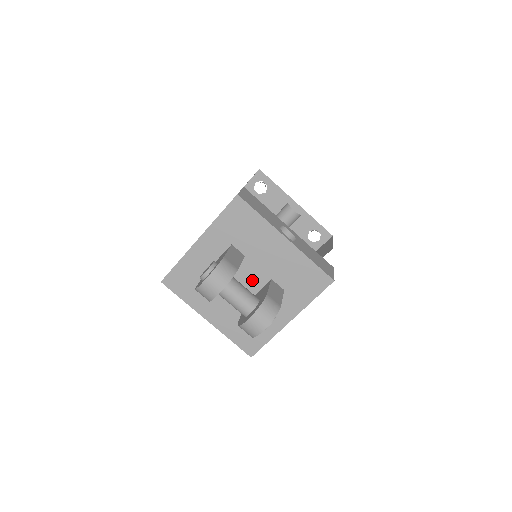
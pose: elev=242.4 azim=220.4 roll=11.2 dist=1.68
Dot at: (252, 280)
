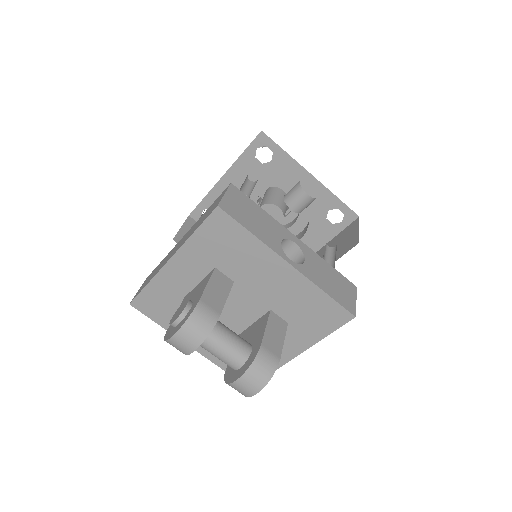
Dot at: (245, 309)
